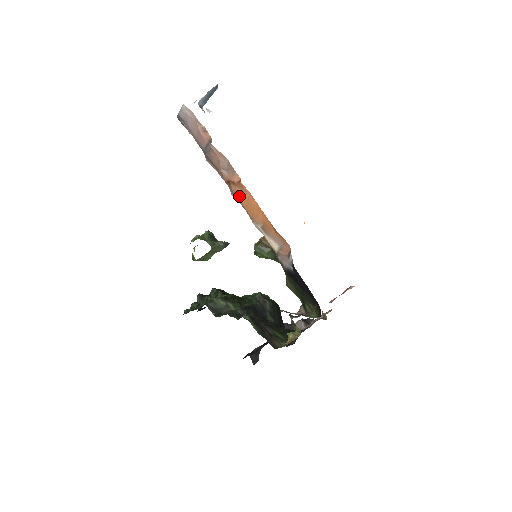
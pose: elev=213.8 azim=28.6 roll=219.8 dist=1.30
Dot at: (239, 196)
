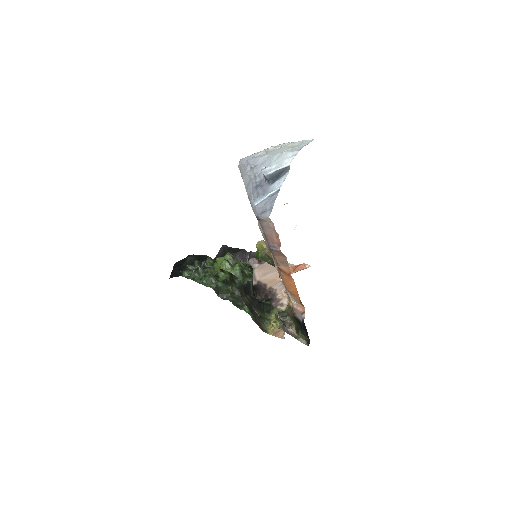
Dot at: (284, 278)
